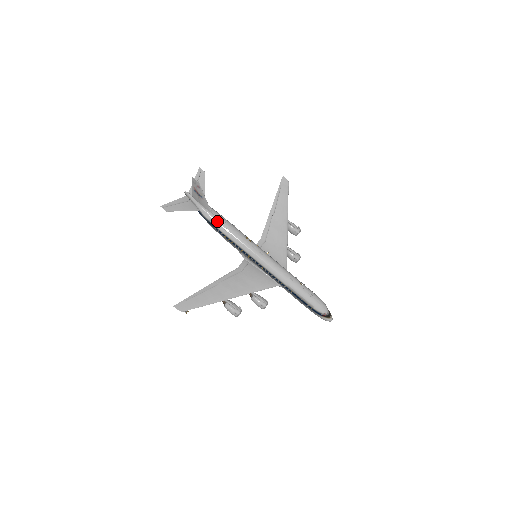
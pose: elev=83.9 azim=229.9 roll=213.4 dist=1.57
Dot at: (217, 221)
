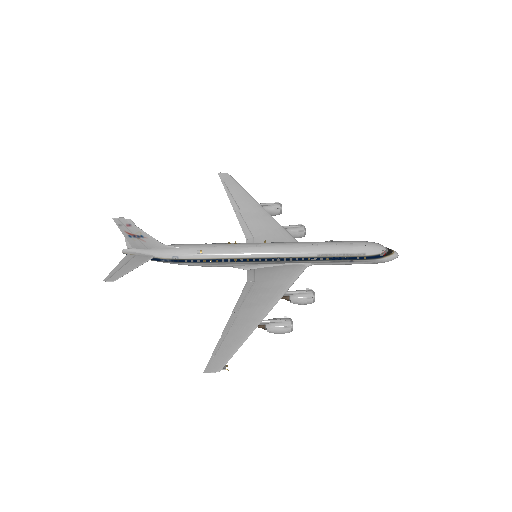
Dot at: (182, 251)
